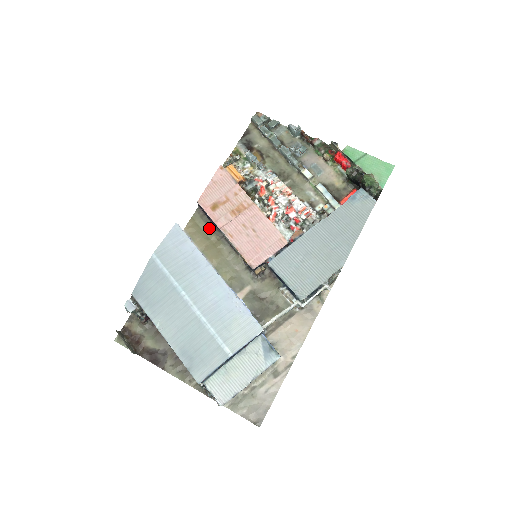
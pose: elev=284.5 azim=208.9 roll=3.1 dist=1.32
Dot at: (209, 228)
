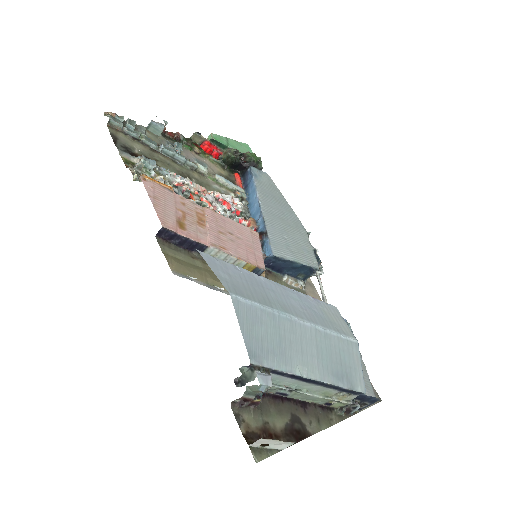
Dot at: (188, 256)
